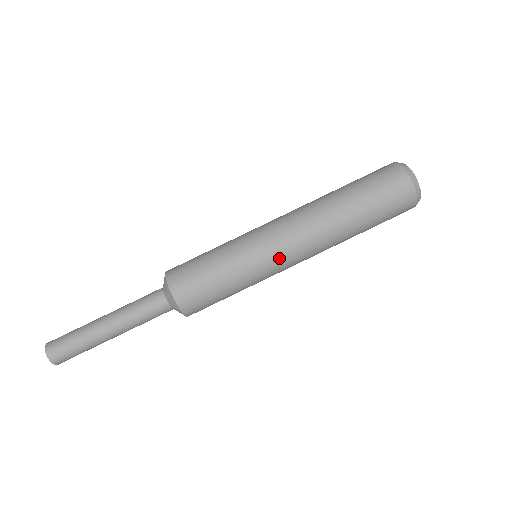
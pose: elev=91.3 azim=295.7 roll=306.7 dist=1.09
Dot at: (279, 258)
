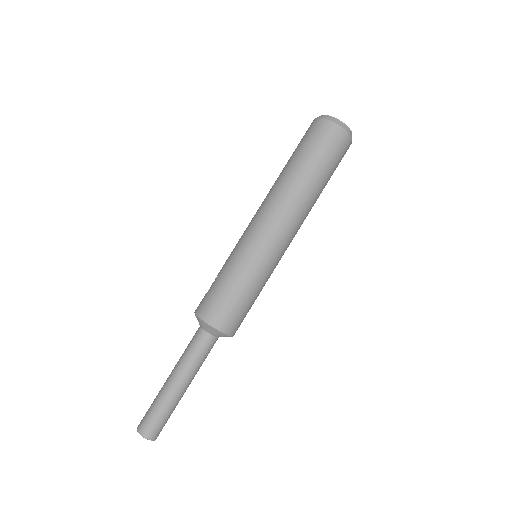
Dot at: (283, 252)
